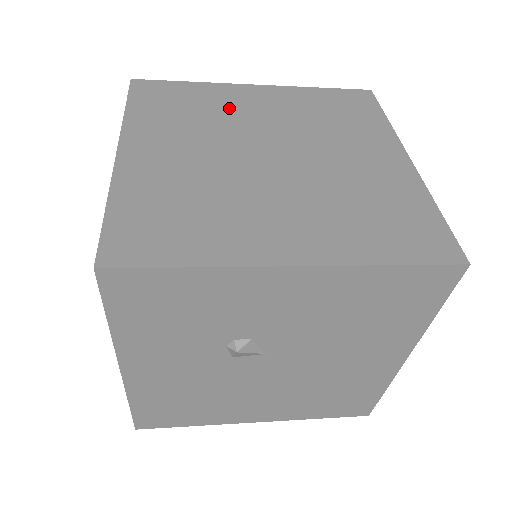
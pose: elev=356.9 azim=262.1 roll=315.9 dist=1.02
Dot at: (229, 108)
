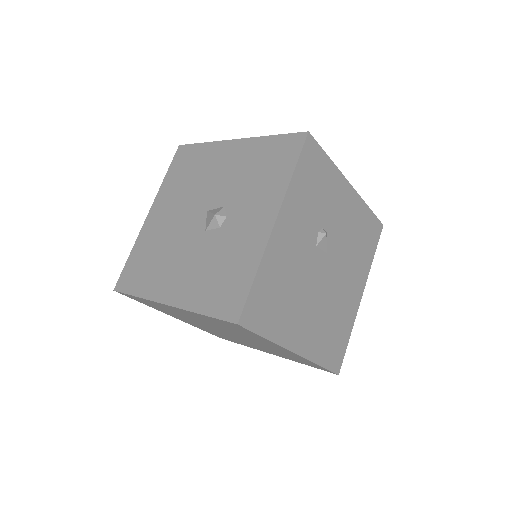
Dot at: occluded
